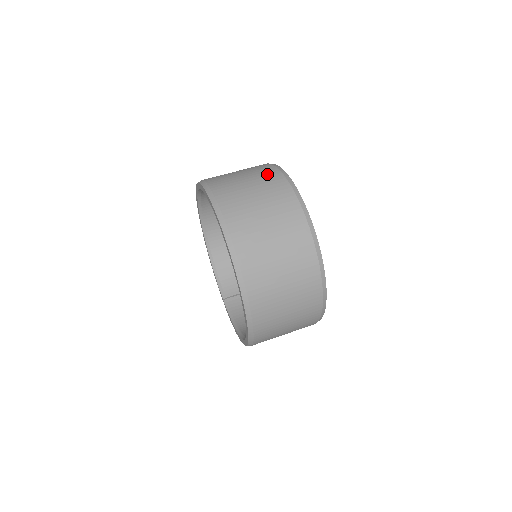
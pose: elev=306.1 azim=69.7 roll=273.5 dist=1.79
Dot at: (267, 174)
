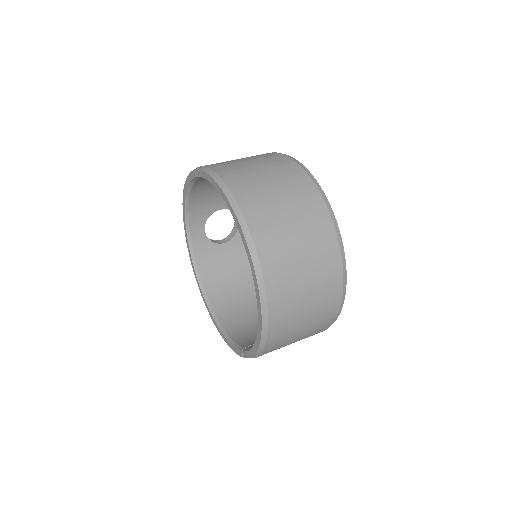
Dot at: occluded
